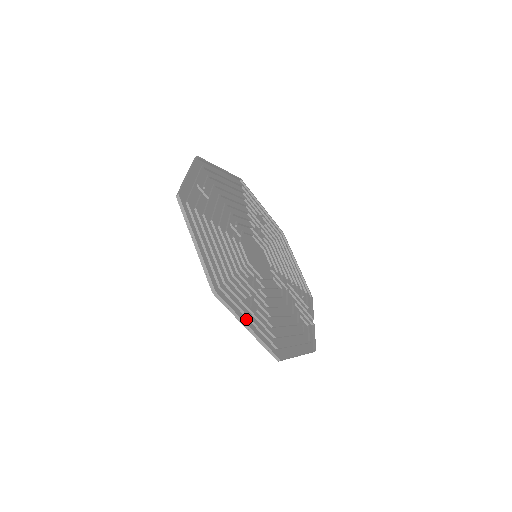
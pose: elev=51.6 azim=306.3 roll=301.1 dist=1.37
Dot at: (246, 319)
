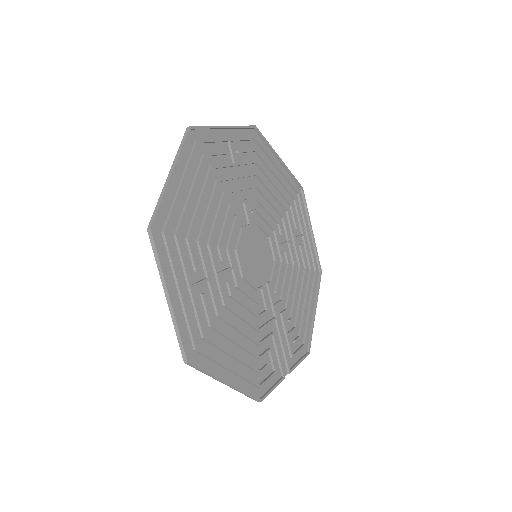
Dot at: (175, 288)
